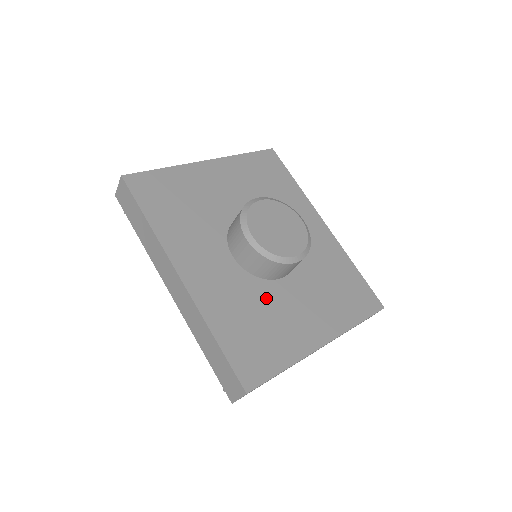
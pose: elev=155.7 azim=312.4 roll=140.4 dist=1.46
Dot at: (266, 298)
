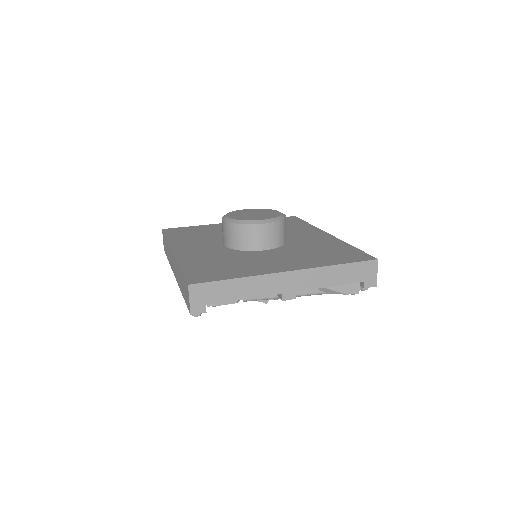
Dot at: (241, 256)
